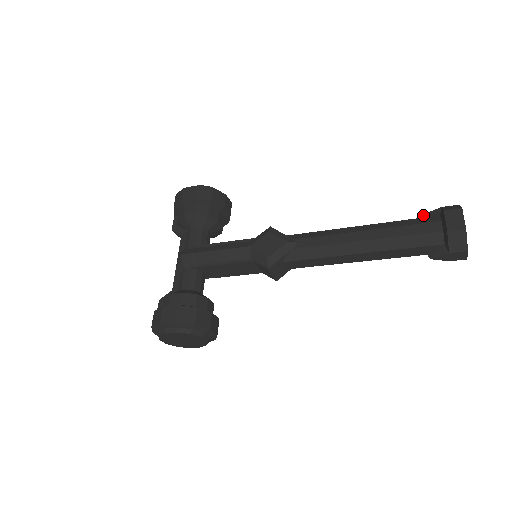
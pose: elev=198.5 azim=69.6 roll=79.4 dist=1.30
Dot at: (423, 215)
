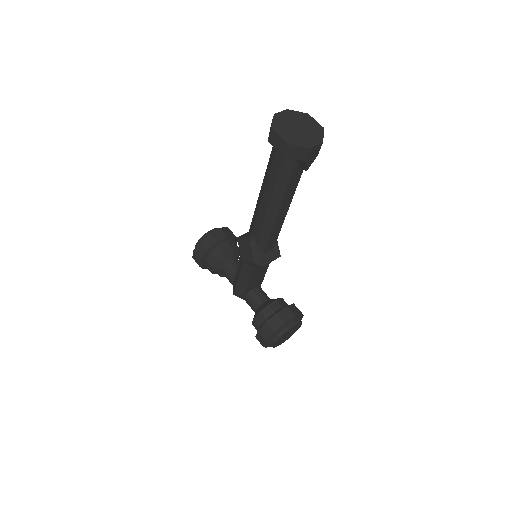
Dot at: occluded
